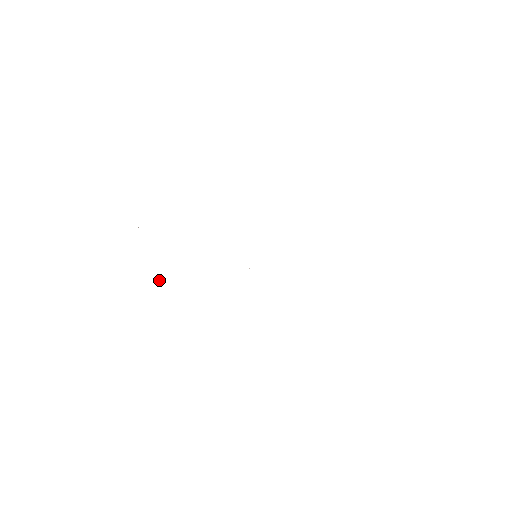
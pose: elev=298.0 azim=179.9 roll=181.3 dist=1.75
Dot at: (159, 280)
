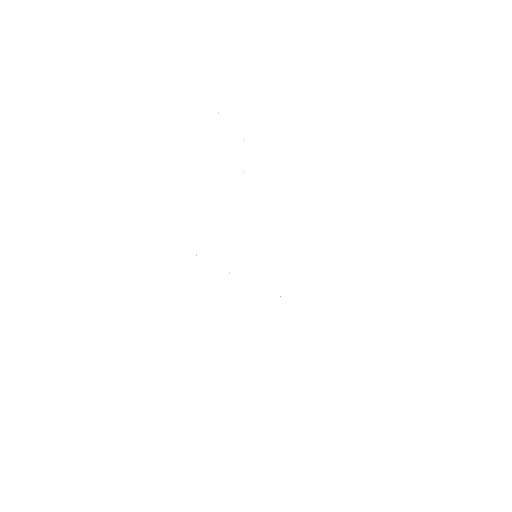
Dot at: occluded
